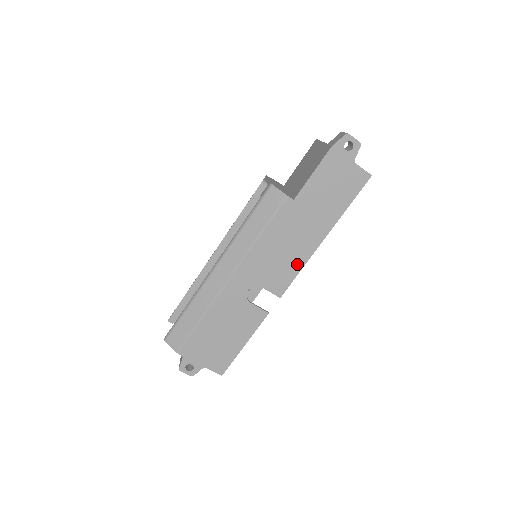
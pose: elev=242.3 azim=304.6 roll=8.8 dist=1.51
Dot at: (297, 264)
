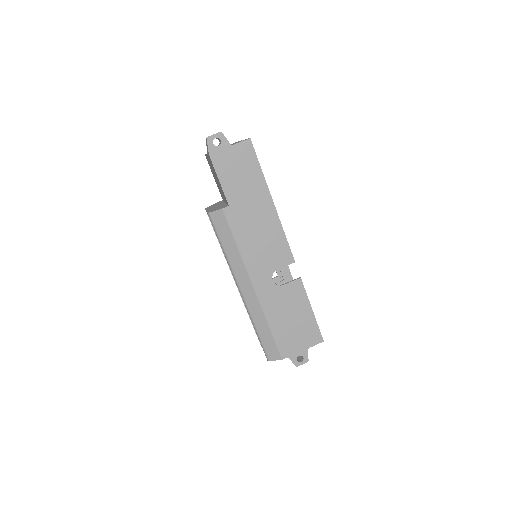
Dot at: (278, 234)
